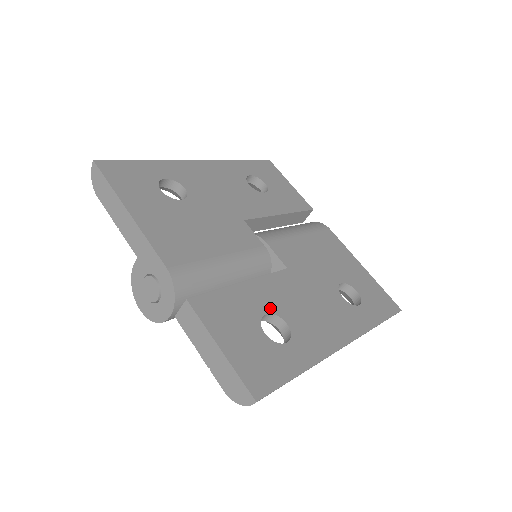
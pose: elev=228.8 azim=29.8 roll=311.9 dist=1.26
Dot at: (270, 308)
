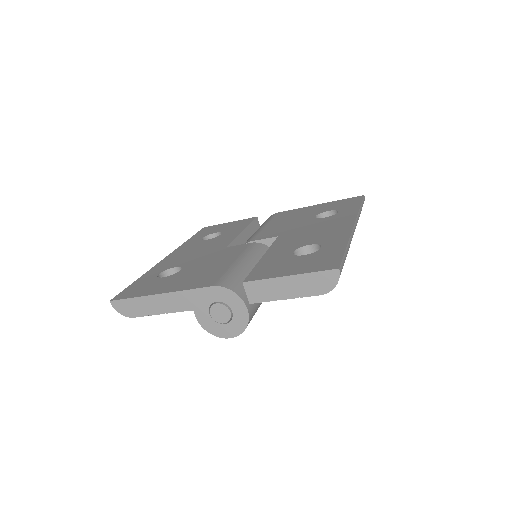
Dot at: (292, 249)
